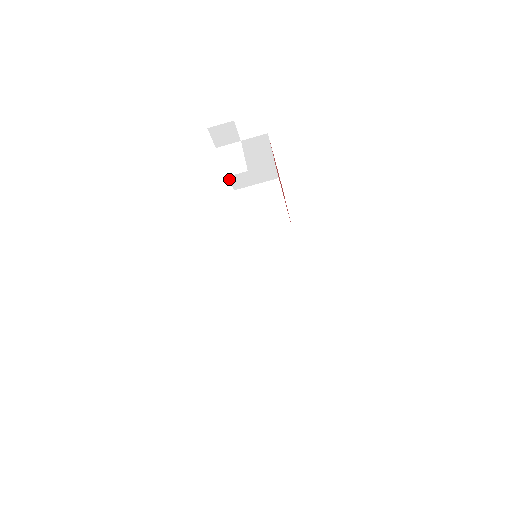
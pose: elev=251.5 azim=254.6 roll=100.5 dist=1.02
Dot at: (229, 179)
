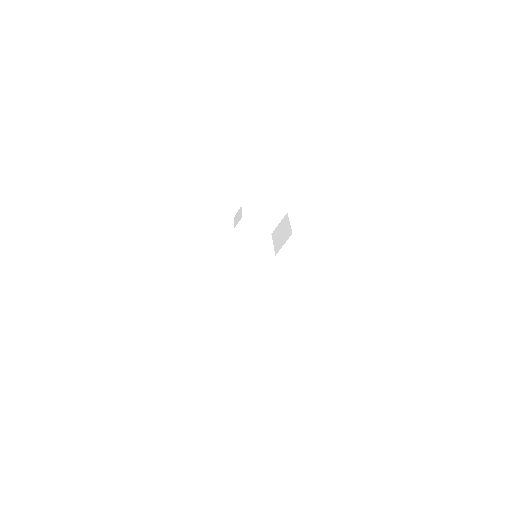
Dot at: occluded
